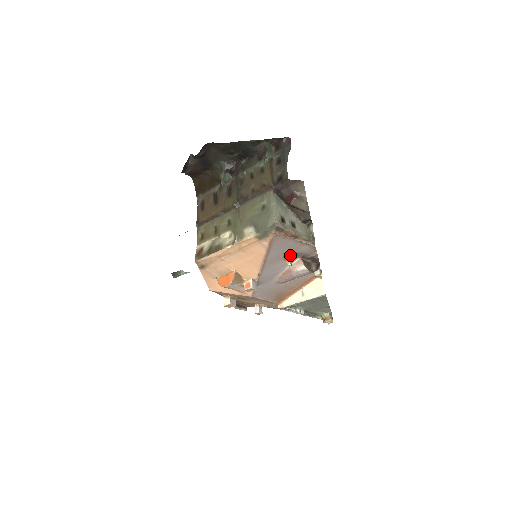
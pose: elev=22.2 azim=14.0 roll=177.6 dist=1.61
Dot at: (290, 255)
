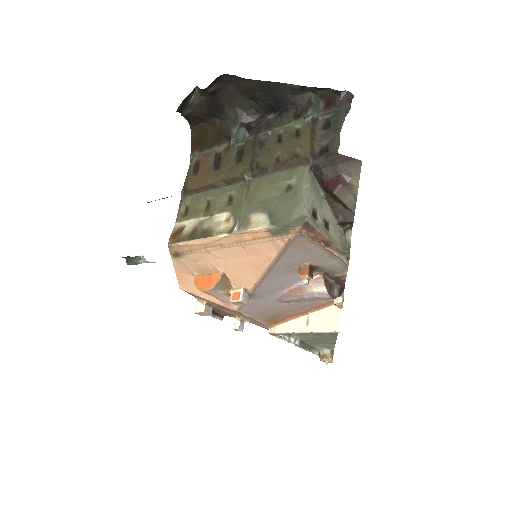
Dot at: (310, 268)
